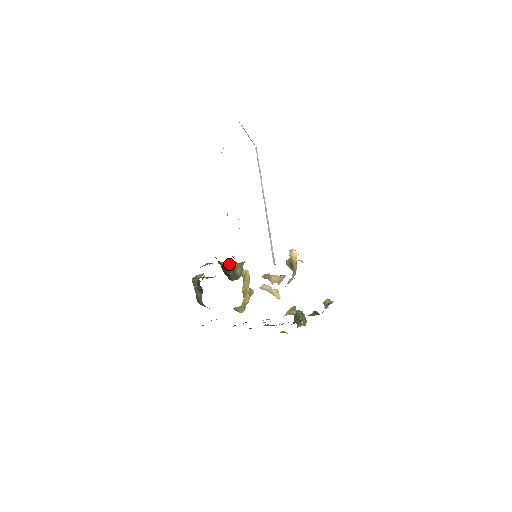
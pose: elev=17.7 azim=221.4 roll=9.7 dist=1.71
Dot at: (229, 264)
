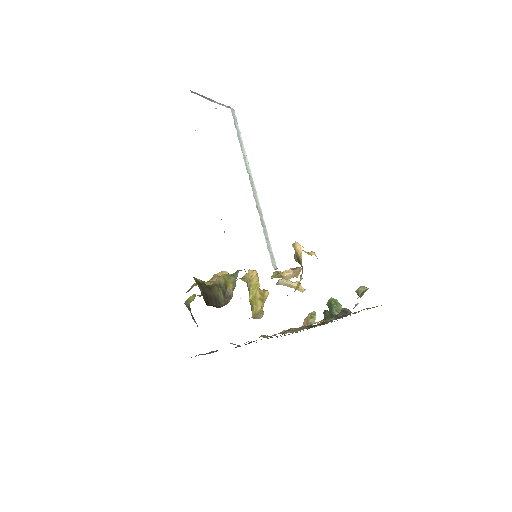
Dot at: (218, 282)
